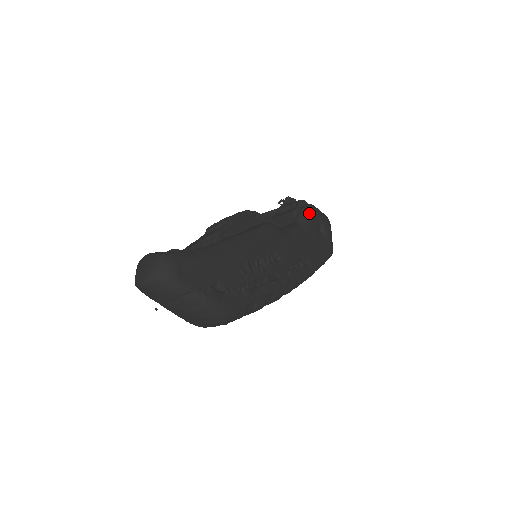
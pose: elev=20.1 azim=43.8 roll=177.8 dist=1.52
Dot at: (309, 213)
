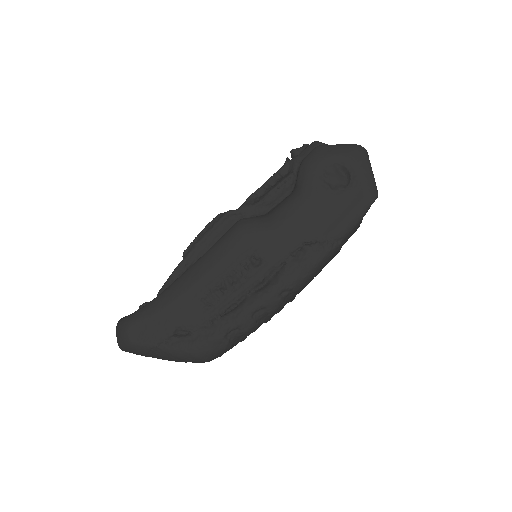
Dot at: (309, 166)
